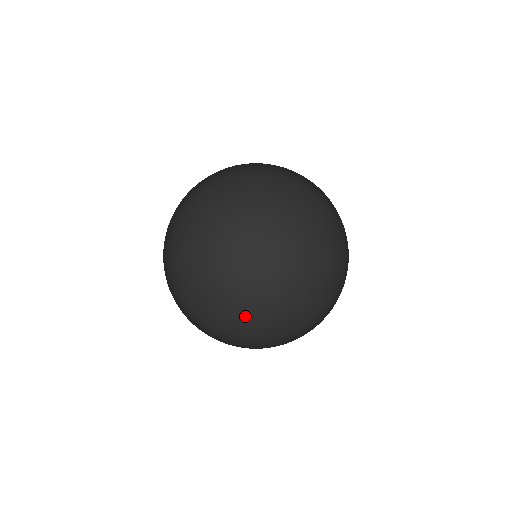
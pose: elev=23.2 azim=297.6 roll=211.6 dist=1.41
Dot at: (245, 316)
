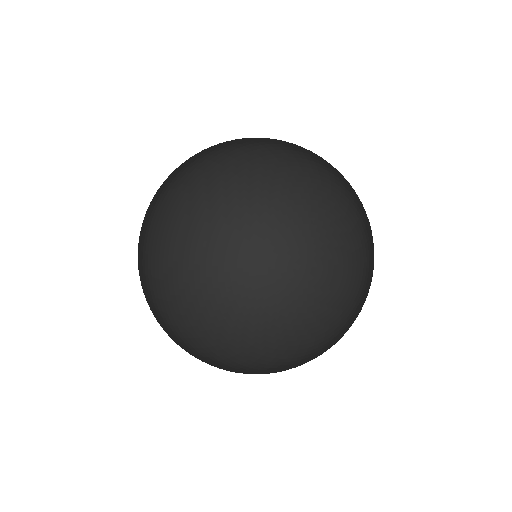
Dot at: (244, 373)
